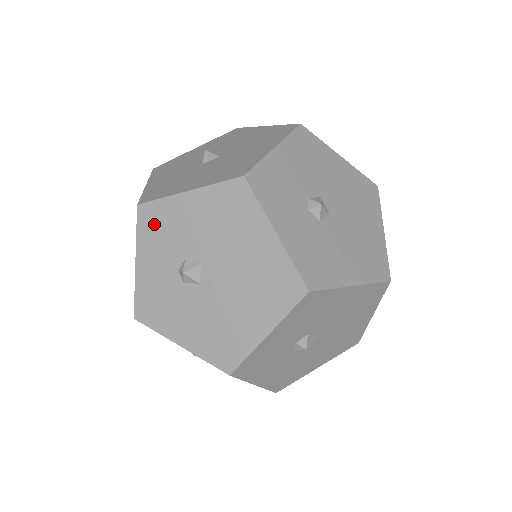
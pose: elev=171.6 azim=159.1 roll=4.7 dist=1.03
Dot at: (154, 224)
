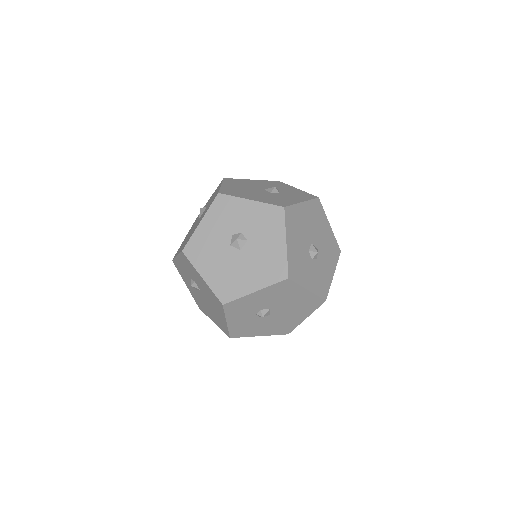
Dot at: (187, 263)
